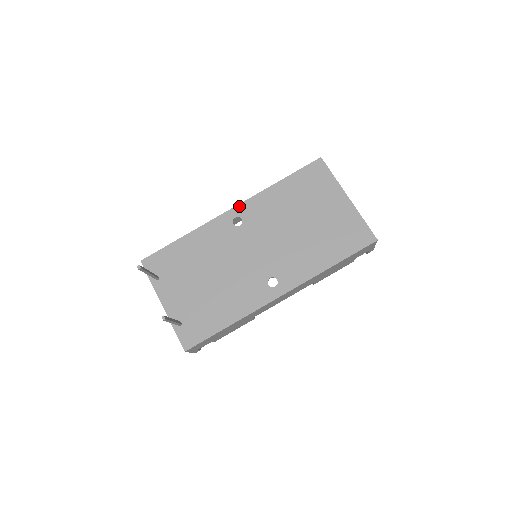
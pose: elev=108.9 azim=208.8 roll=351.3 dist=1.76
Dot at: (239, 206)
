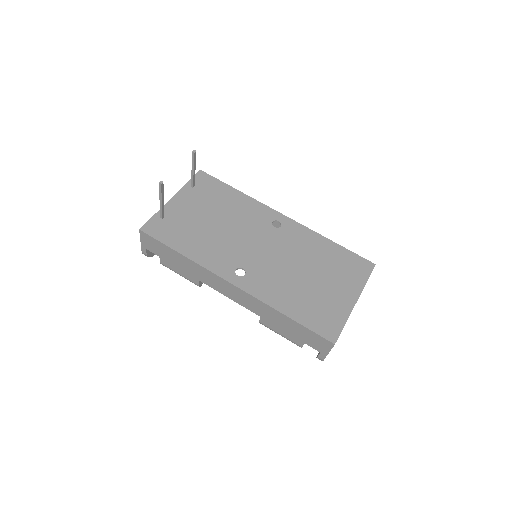
Dot at: (291, 220)
